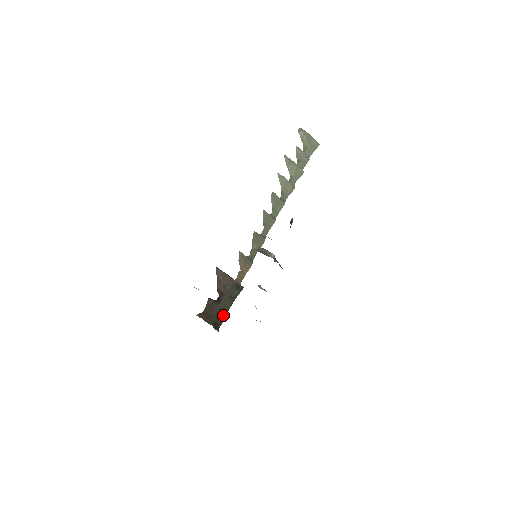
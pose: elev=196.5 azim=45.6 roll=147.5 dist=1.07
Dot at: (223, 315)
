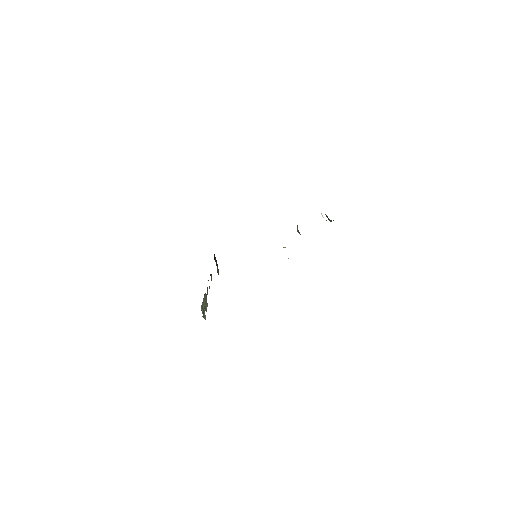
Dot at: occluded
